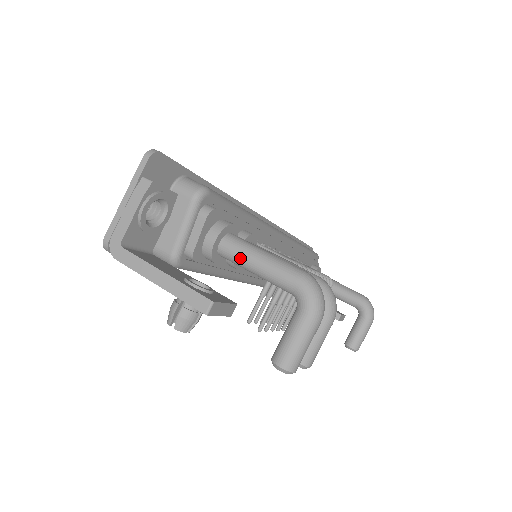
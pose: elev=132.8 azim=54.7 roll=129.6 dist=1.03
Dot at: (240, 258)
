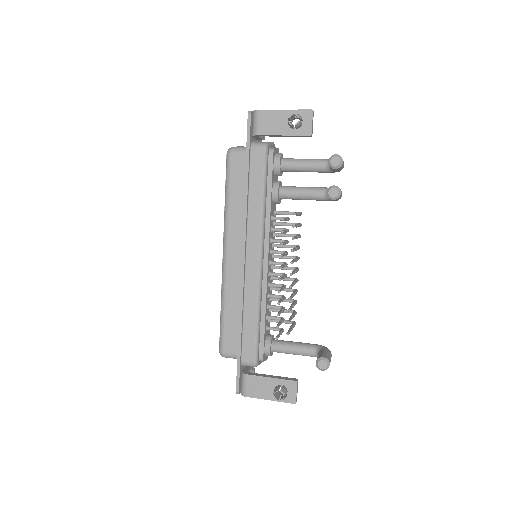
Dot at: (295, 159)
